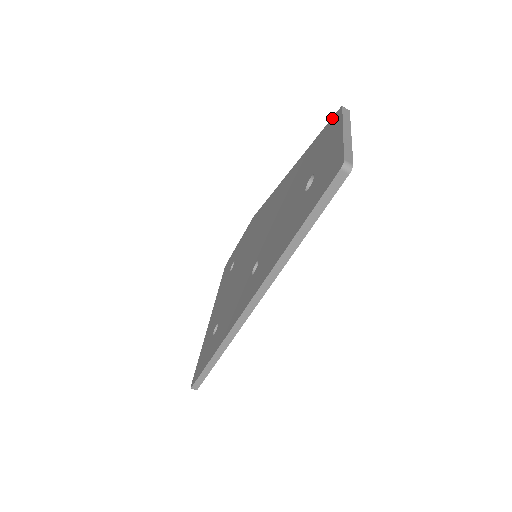
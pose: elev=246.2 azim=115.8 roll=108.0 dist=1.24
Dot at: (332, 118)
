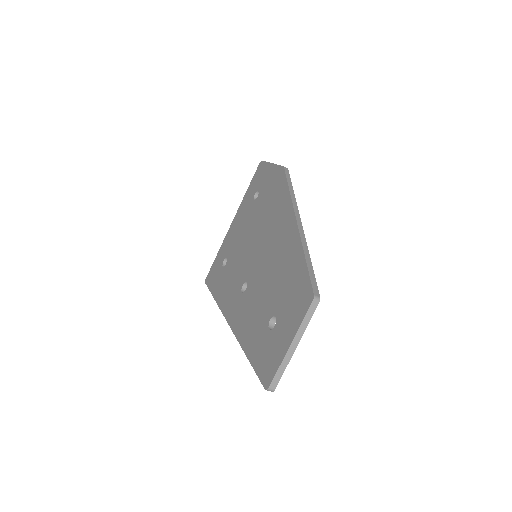
Dot at: (310, 286)
